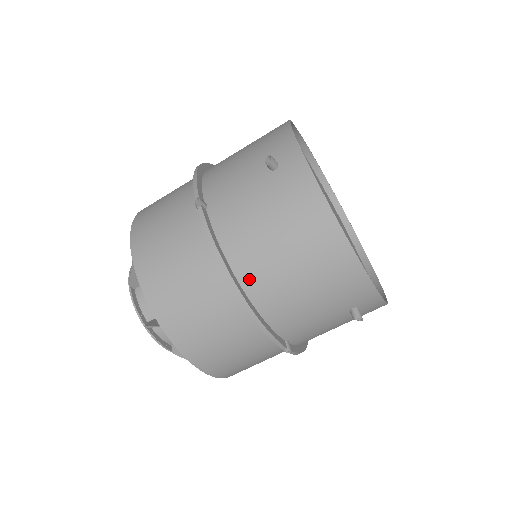
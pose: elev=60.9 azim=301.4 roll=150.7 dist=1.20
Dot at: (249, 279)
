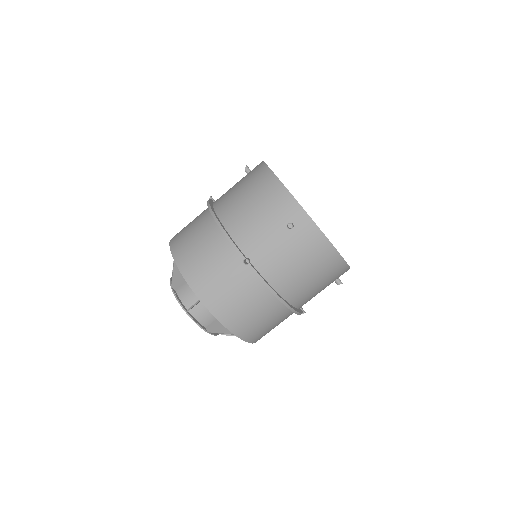
Dot at: (222, 212)
